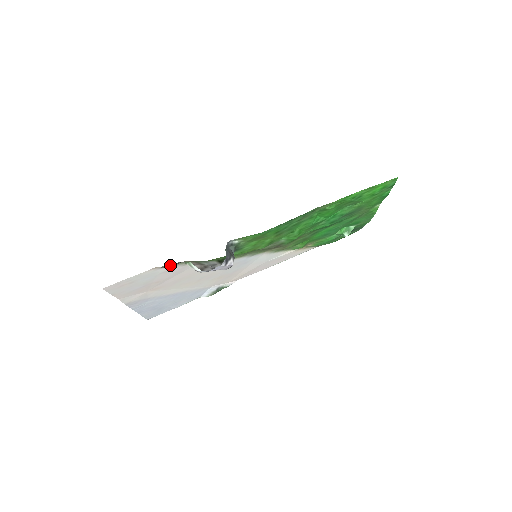
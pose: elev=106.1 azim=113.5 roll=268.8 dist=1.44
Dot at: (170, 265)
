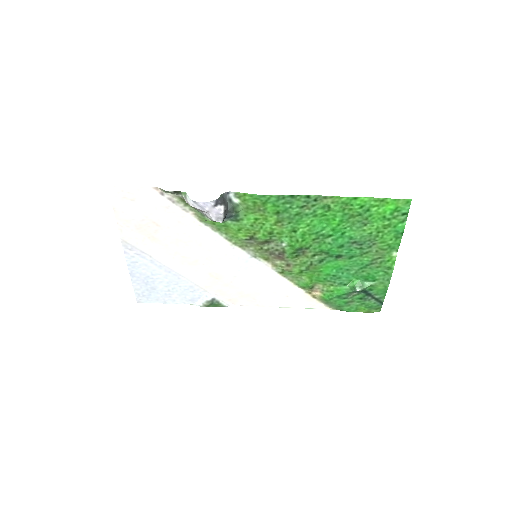
Dot at: (170, 192)
